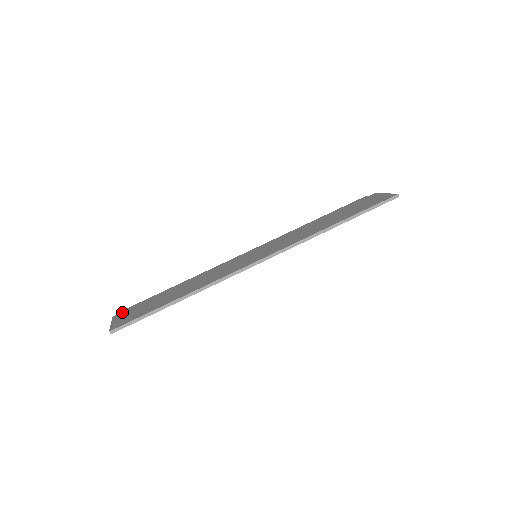
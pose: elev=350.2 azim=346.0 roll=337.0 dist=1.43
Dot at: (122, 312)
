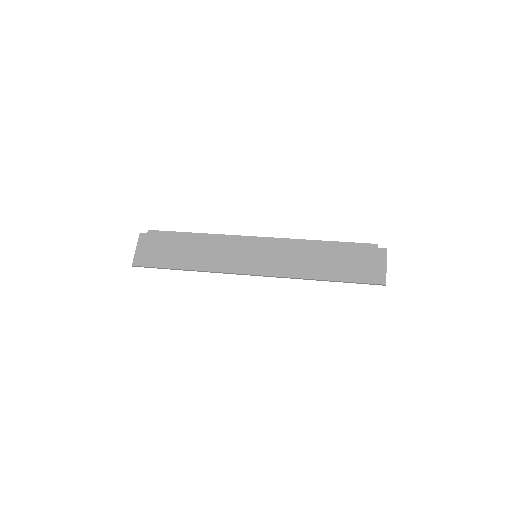
Dot at: (147, 235)
